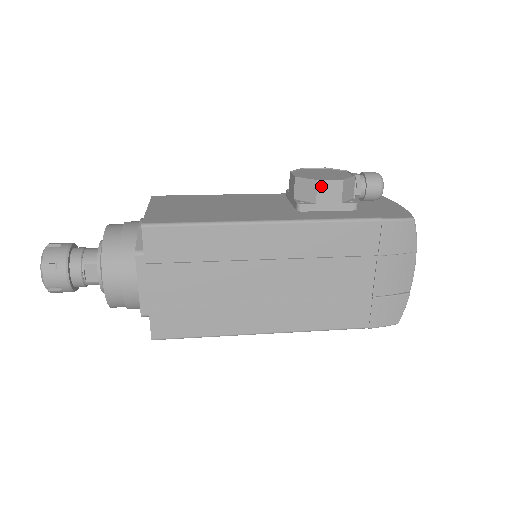
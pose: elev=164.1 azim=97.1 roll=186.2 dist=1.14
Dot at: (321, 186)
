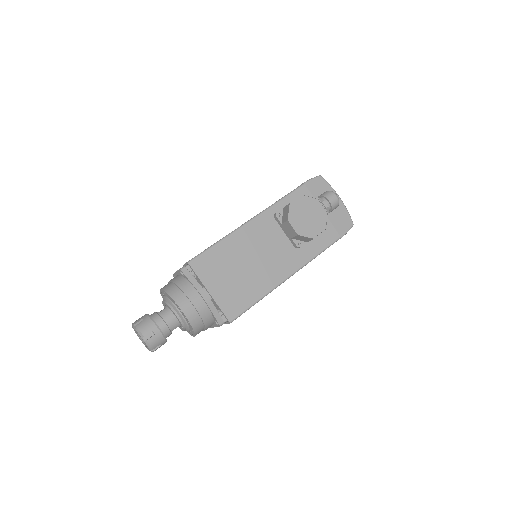
Dot at: (314, 238)
